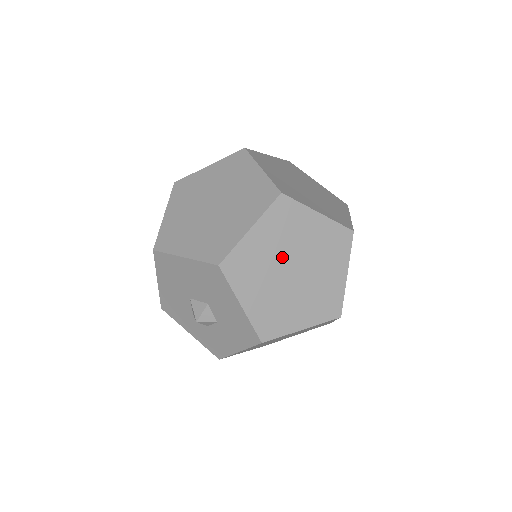
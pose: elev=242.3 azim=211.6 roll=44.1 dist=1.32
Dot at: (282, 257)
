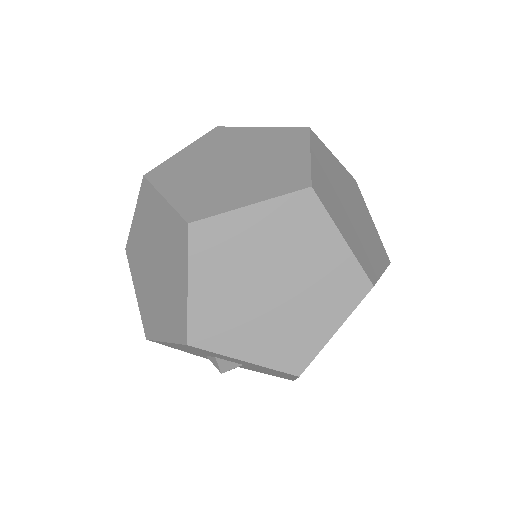
Dot at: occluded
